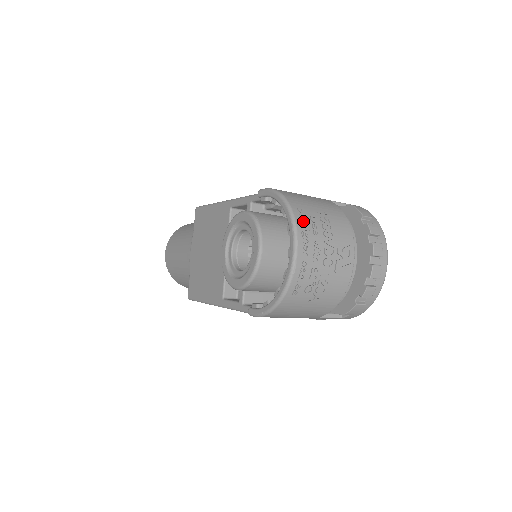
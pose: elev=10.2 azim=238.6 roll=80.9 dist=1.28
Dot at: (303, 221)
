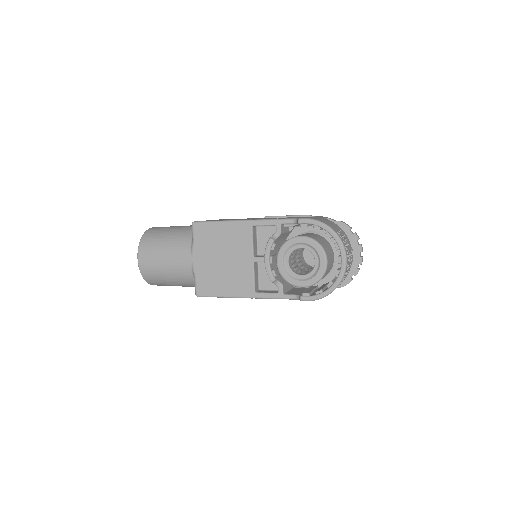
Dot at: (343, 240)
